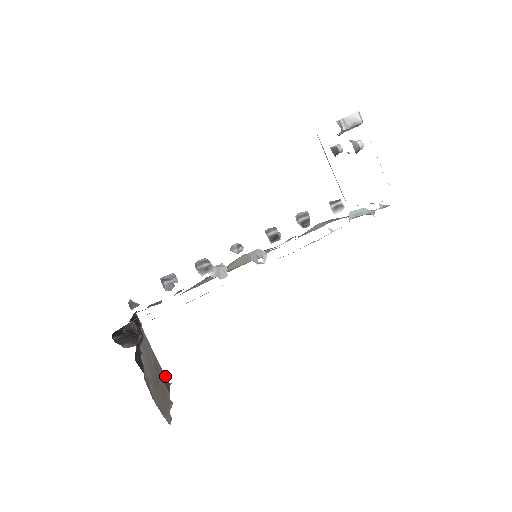
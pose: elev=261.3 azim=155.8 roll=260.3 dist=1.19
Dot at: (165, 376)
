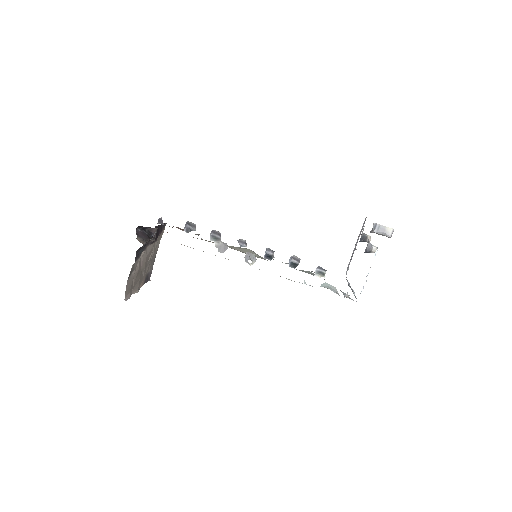
Dot at: (151, 273)
